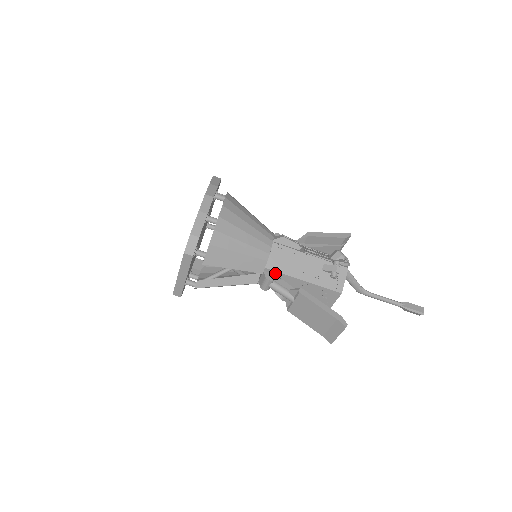
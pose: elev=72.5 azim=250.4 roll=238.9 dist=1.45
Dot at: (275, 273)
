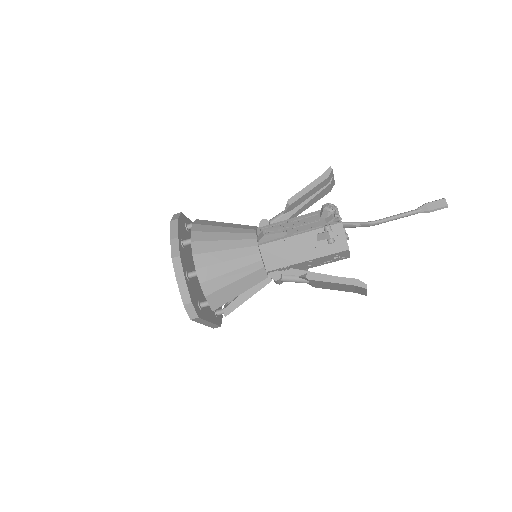
Dot at: (278, 269)
